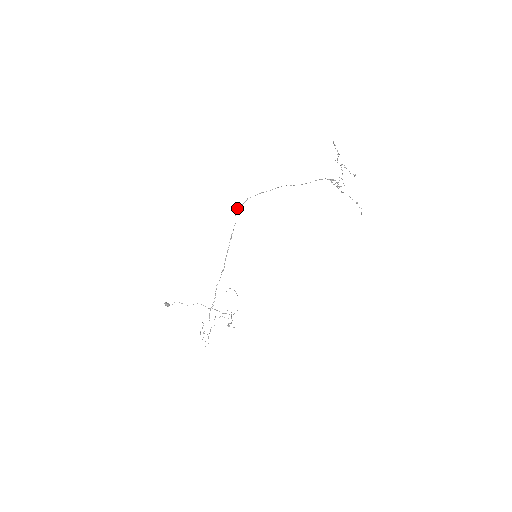
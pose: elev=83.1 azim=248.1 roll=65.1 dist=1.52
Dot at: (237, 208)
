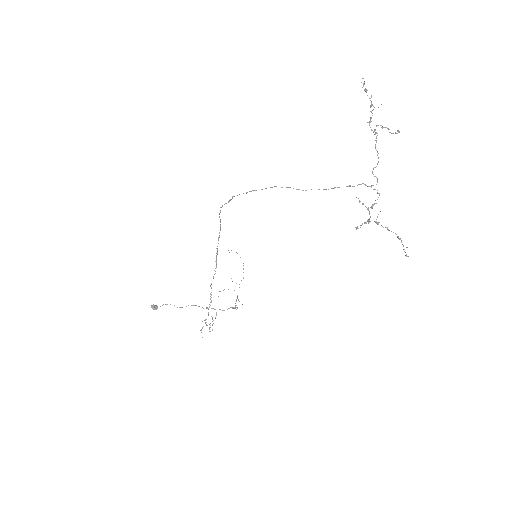
Dot at: (220, 207)
